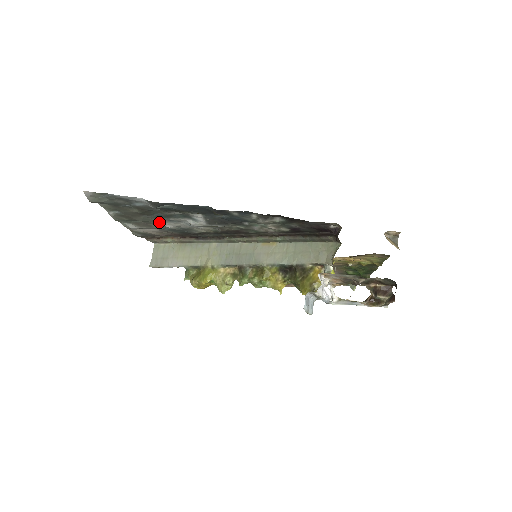
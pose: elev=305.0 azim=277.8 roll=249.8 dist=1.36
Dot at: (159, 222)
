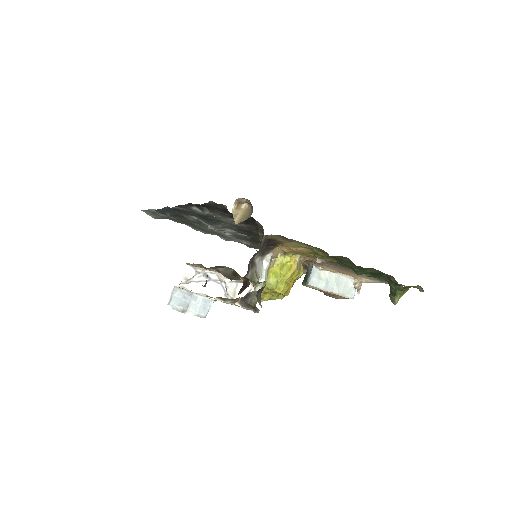
Dot at: (218, 231)
